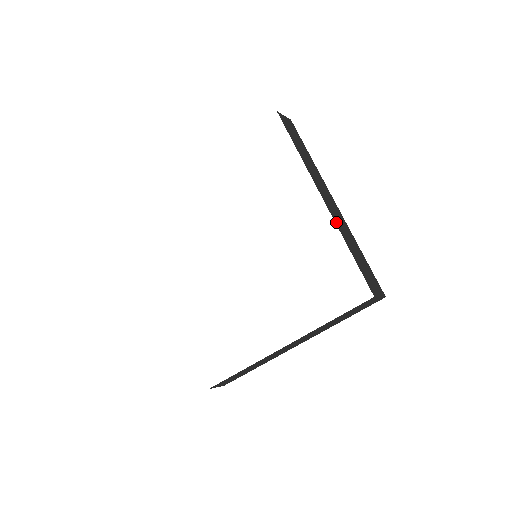
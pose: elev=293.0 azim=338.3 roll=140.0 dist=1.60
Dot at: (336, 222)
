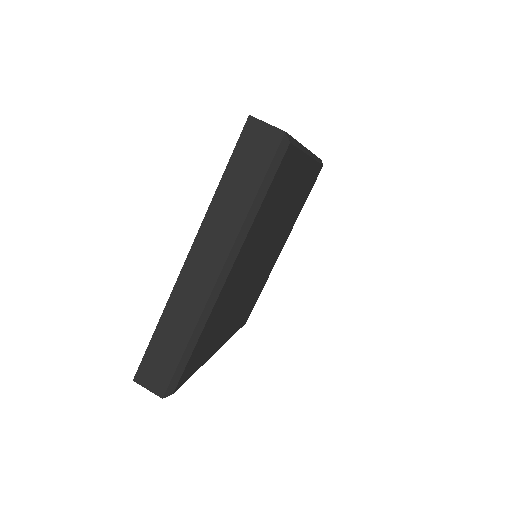
Dot at: occluded
